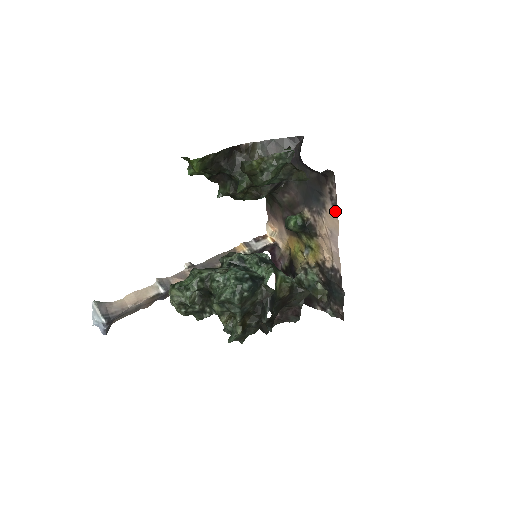
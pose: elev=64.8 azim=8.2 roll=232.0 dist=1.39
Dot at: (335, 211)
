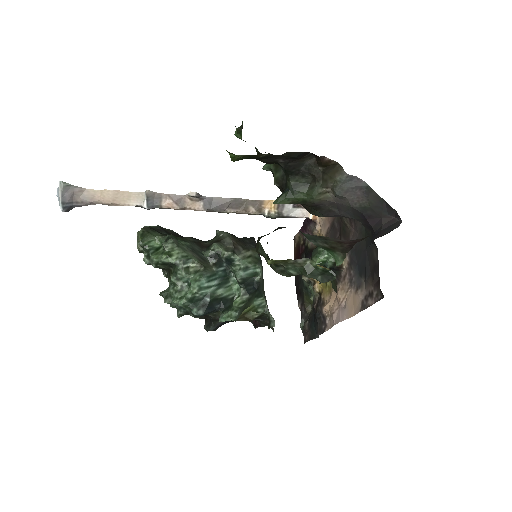
Dot at: (359, 308)
